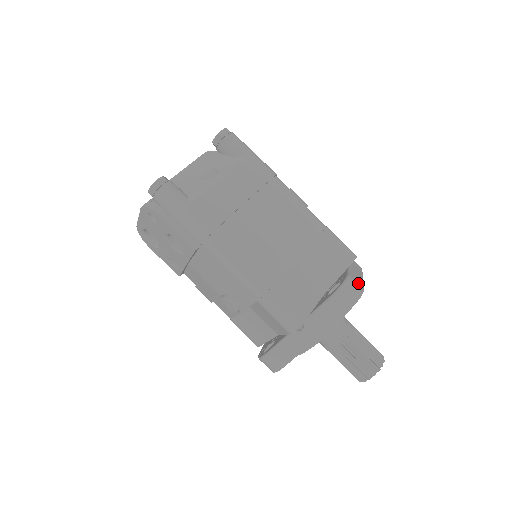
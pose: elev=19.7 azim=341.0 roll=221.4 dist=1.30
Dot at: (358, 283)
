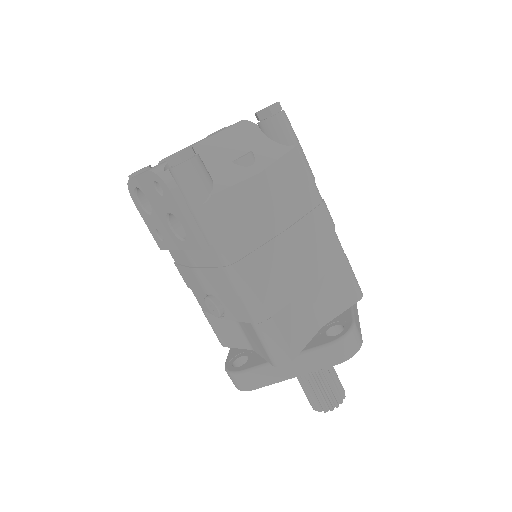
Dot at: (359, 330)
